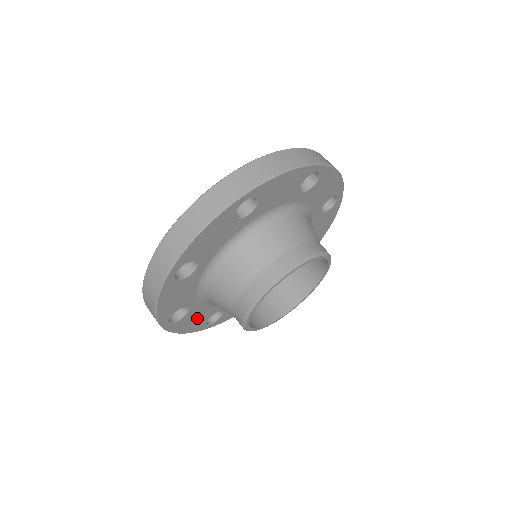
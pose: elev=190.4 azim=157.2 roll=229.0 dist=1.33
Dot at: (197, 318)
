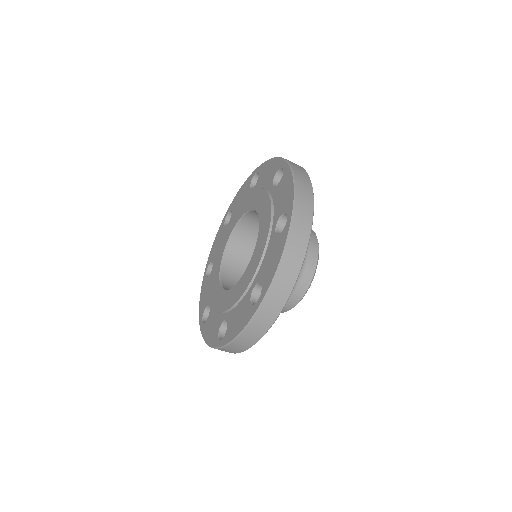
Dot at: occluded
